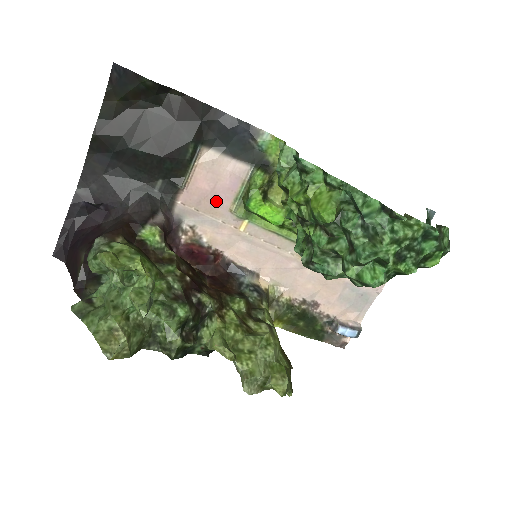
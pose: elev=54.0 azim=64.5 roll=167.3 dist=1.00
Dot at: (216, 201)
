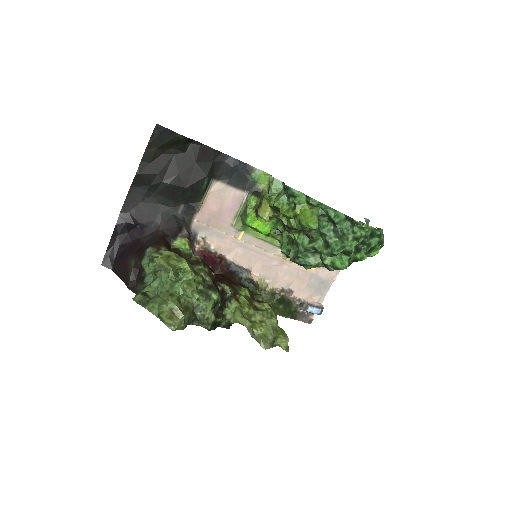
Dot at: (222, 218)
